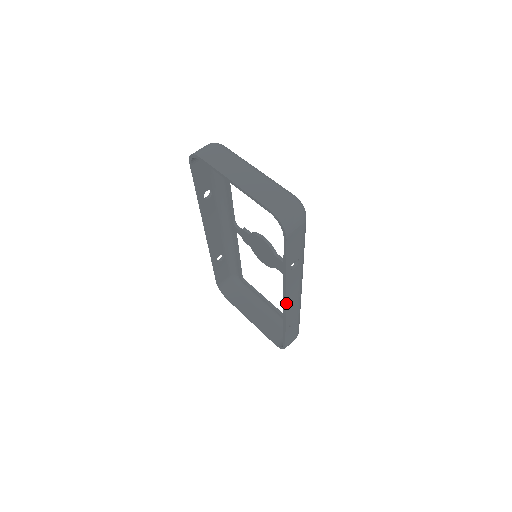
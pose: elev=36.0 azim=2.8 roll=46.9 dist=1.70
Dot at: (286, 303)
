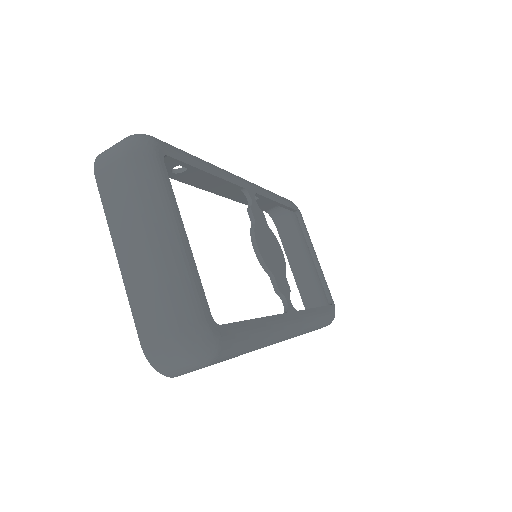
Dot at: occluded
